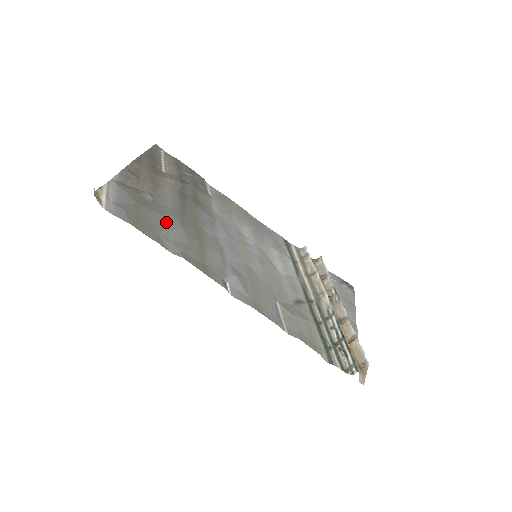
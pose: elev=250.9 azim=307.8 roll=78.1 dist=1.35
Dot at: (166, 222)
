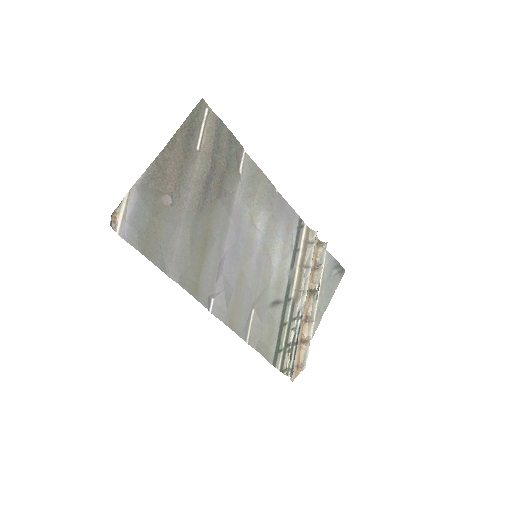
Dot at: (176, 237)
